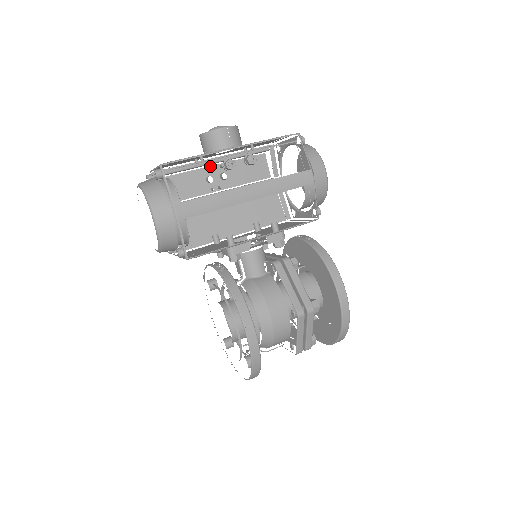
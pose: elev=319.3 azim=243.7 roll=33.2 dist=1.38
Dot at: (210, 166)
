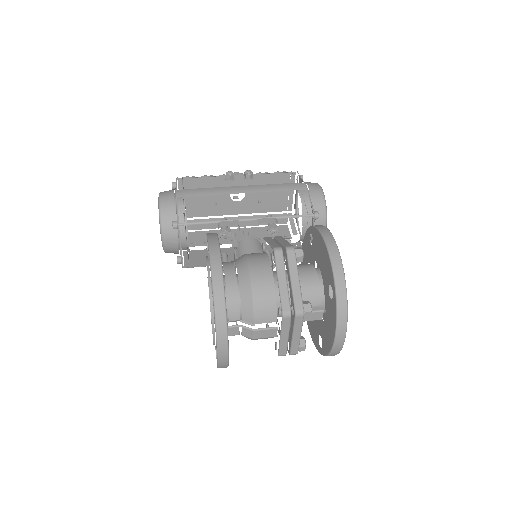
Dot at: (235, 229)
